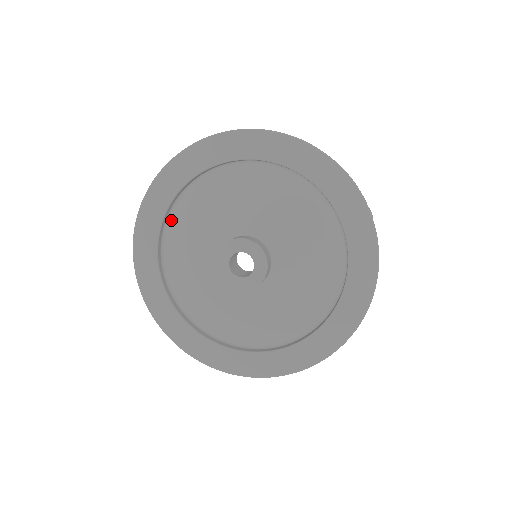
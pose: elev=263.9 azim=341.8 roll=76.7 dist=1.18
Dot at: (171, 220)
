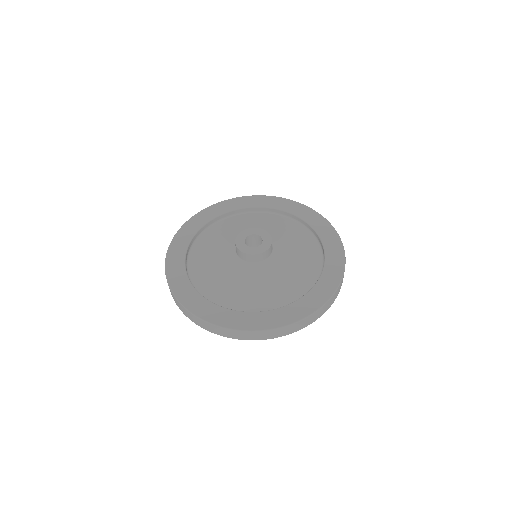
Dot at: (198, 288)
